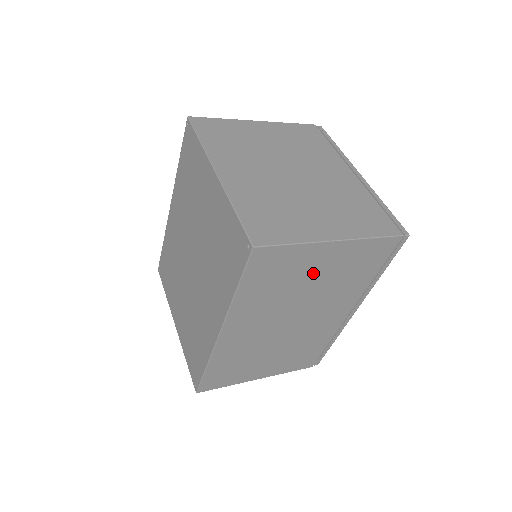
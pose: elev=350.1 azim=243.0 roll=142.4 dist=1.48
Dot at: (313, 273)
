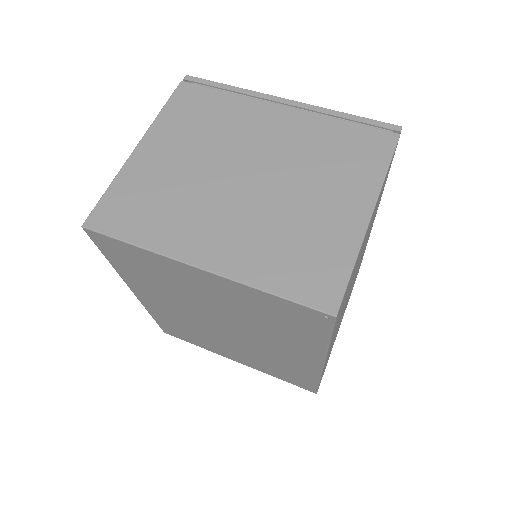
Dot at: (361, 251)
